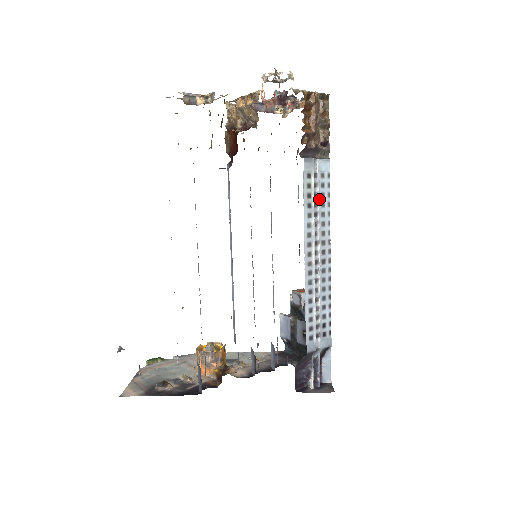
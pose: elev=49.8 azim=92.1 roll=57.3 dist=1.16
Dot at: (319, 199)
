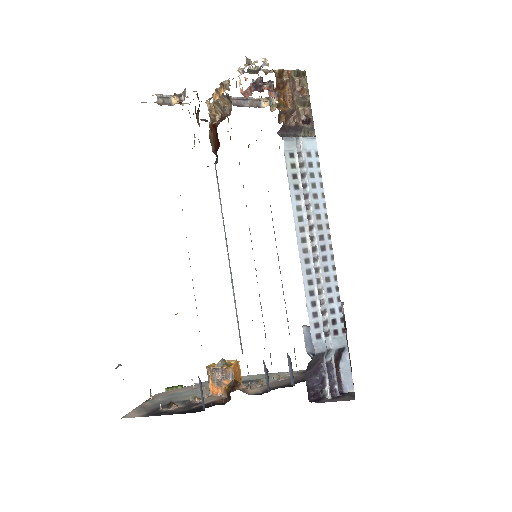
Dot at: (308, 180)
